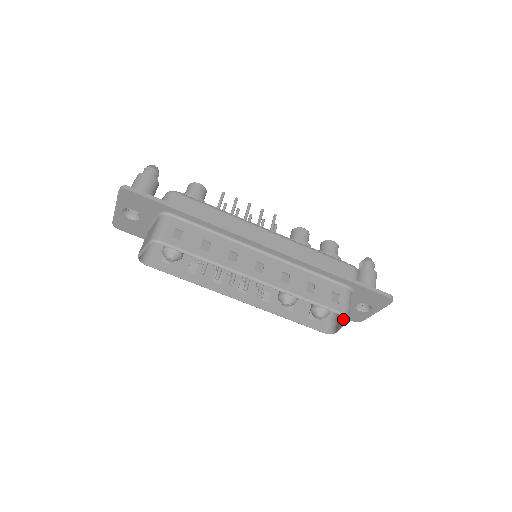
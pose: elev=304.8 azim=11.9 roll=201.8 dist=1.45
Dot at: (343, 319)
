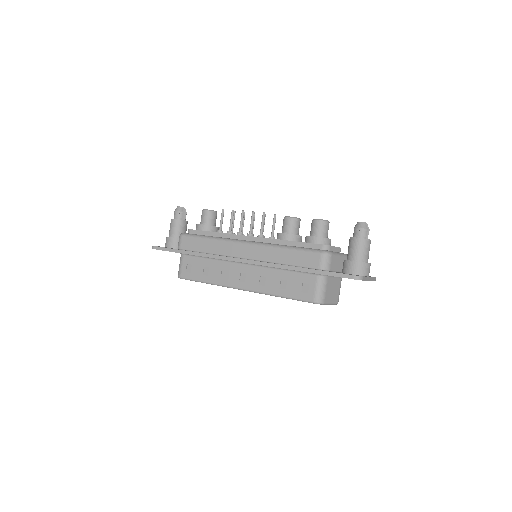
Dot at: (327, 299)
